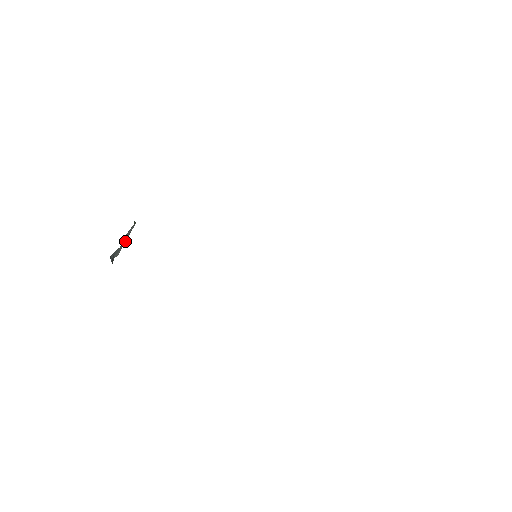
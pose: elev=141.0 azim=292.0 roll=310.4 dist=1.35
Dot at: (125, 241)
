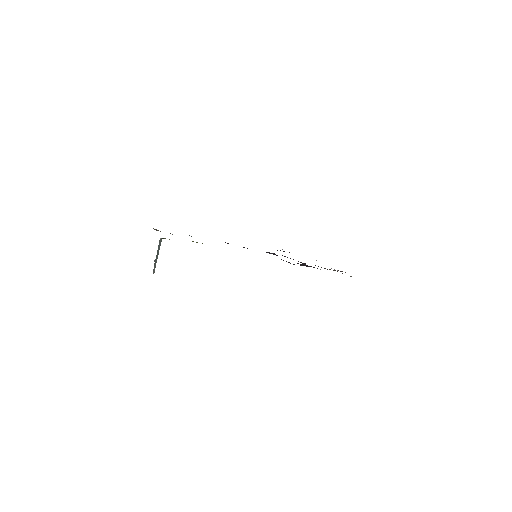
Dot at: occluded
